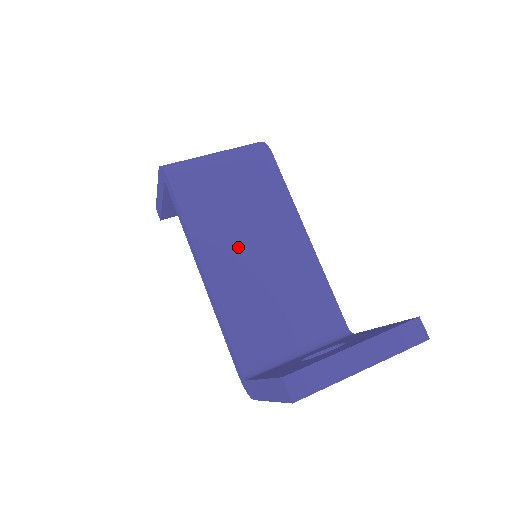
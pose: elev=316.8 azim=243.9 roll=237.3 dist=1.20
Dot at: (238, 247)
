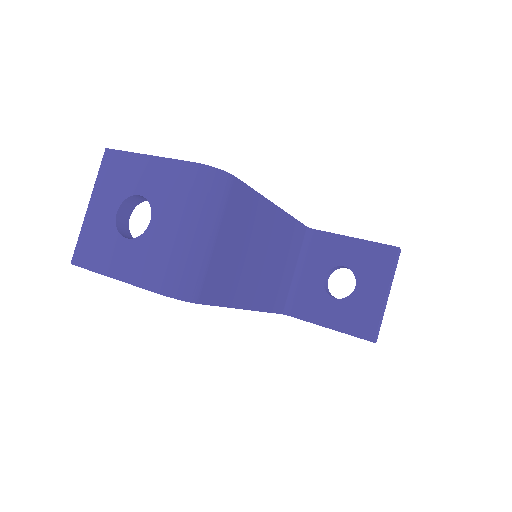
Dot at: (254, 271)
